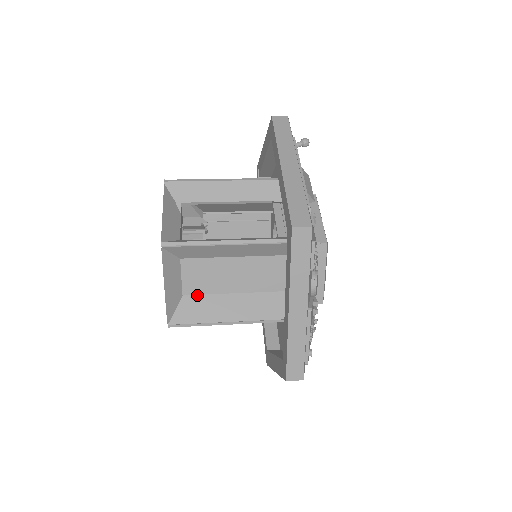
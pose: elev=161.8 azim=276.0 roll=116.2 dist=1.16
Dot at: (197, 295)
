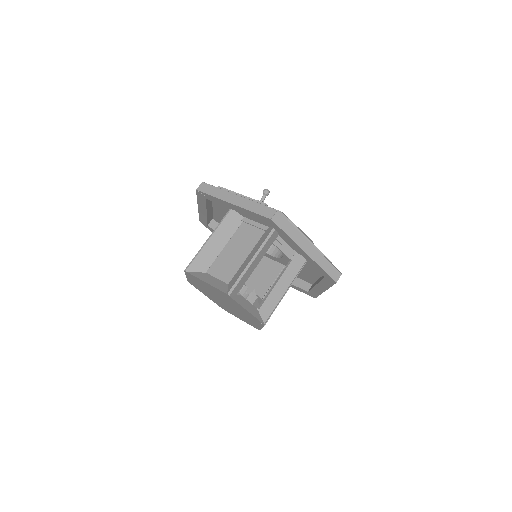
Dot at: occluded
